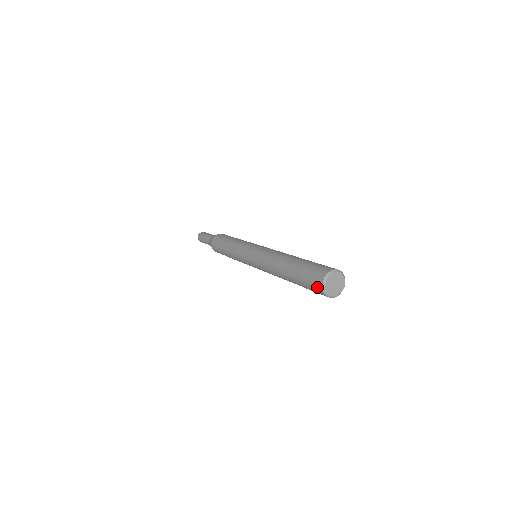
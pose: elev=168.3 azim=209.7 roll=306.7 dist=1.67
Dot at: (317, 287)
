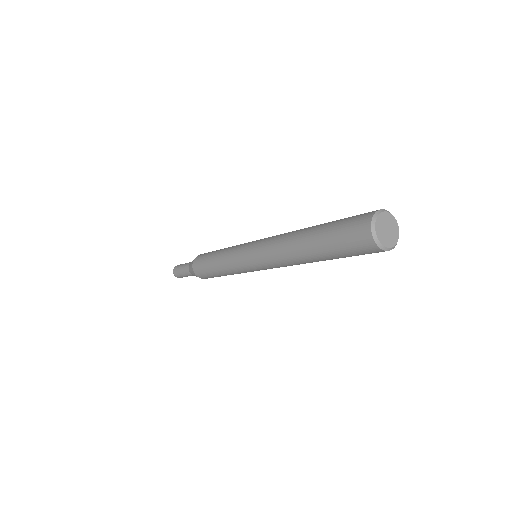
Dot at: (370, 250)
